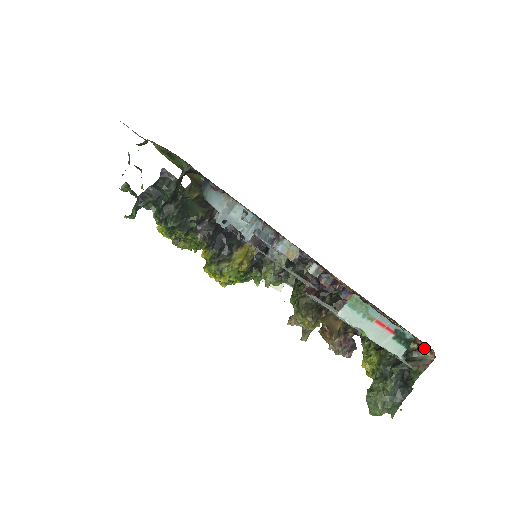
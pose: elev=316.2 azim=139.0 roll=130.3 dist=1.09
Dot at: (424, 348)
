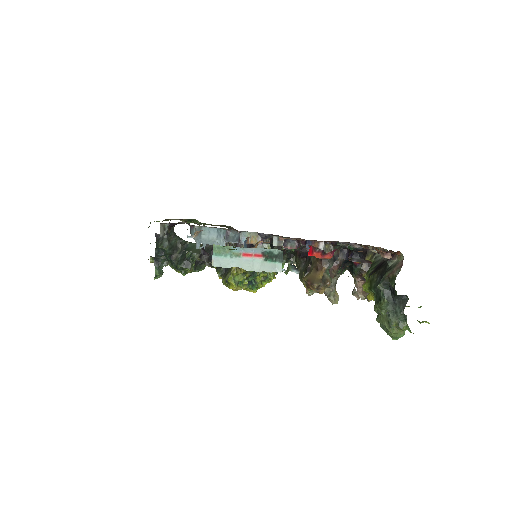
Dot at: (381, 253)
